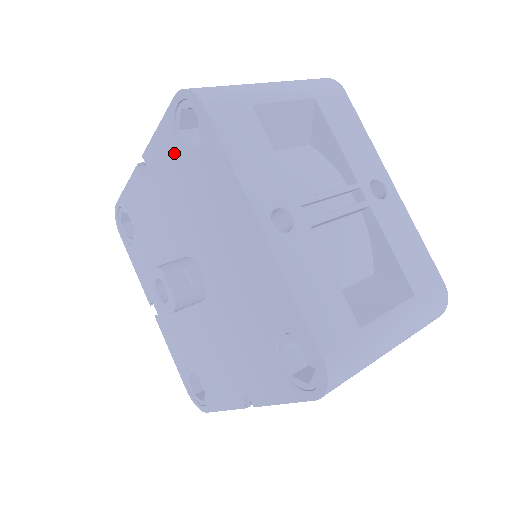
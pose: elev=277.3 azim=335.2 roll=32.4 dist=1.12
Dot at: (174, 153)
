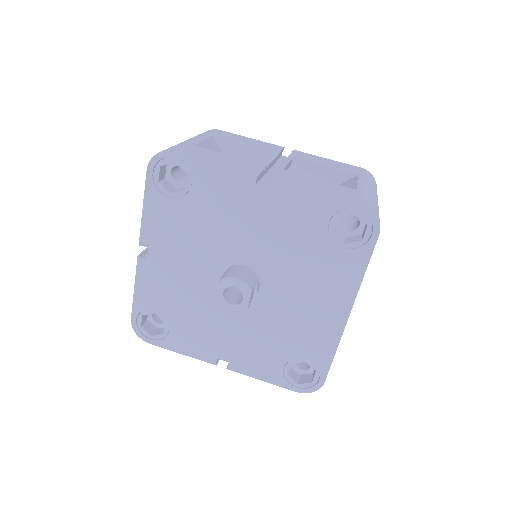
Dot at: (317, 220)
